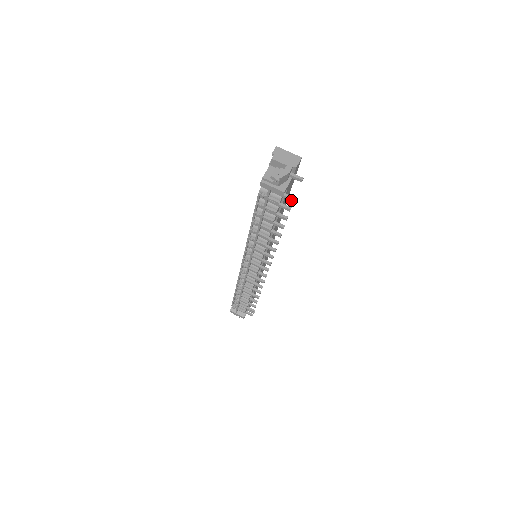
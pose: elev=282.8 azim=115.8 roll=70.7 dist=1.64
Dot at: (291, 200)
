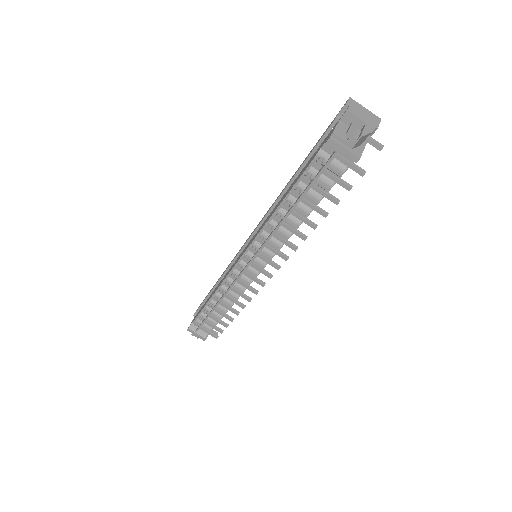
Dot at: (360, 174)
